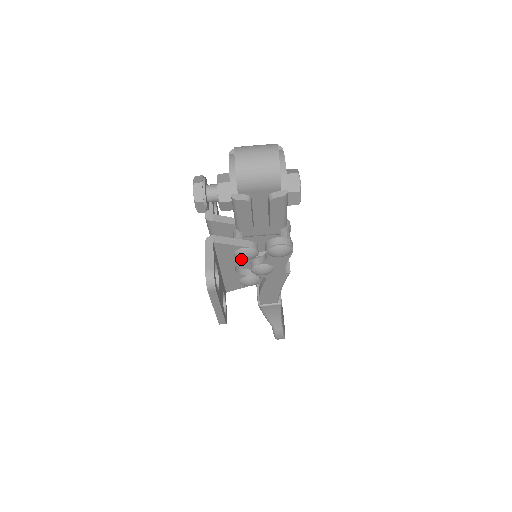
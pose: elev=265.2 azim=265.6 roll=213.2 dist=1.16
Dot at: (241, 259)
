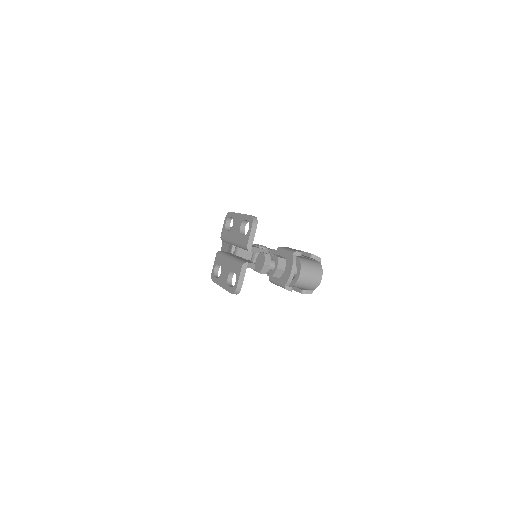
Dot at: occluded
